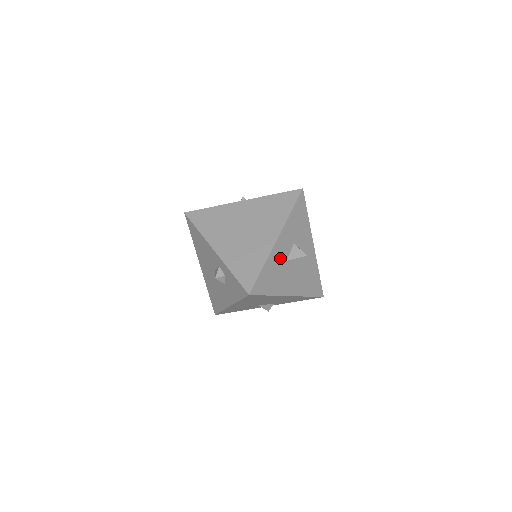
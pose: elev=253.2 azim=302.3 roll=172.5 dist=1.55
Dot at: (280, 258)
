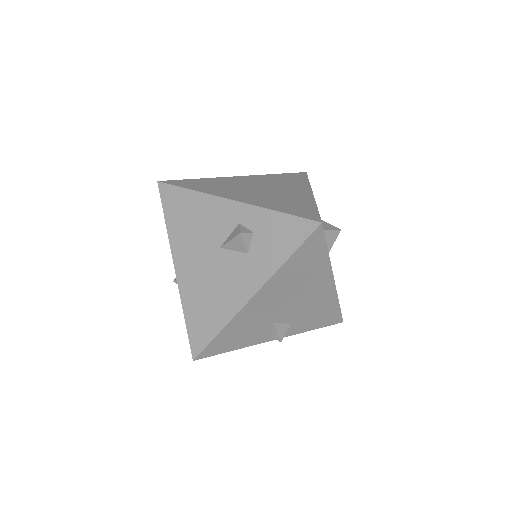
Dot at: occluded
